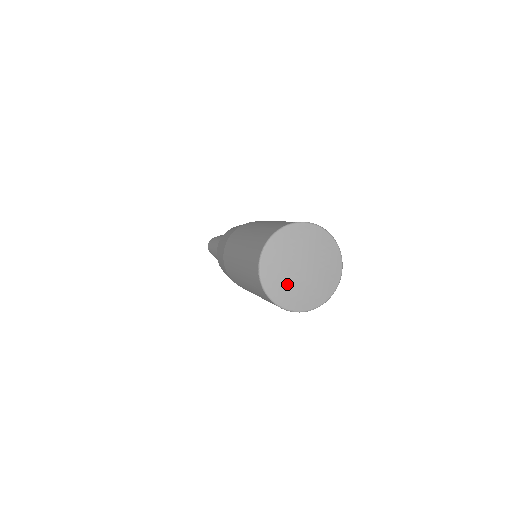
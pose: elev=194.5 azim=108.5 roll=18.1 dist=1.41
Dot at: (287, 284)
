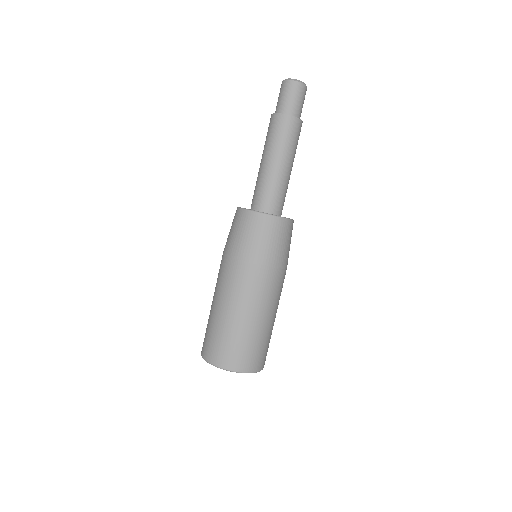
Dot at: occluded
